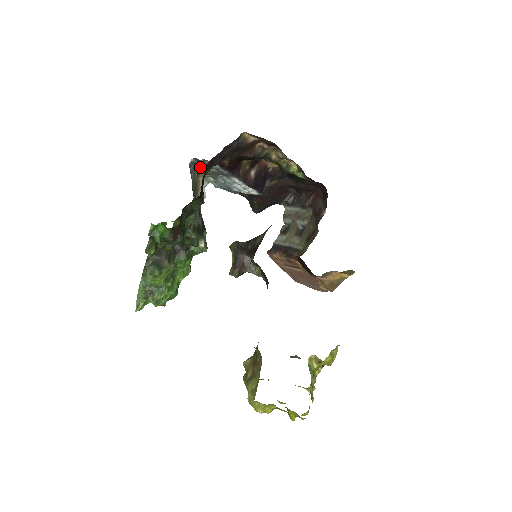
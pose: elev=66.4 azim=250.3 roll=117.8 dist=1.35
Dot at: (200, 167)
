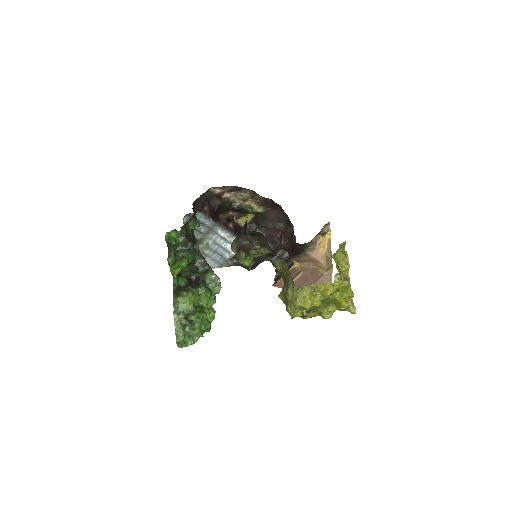
Dot at: occluded
